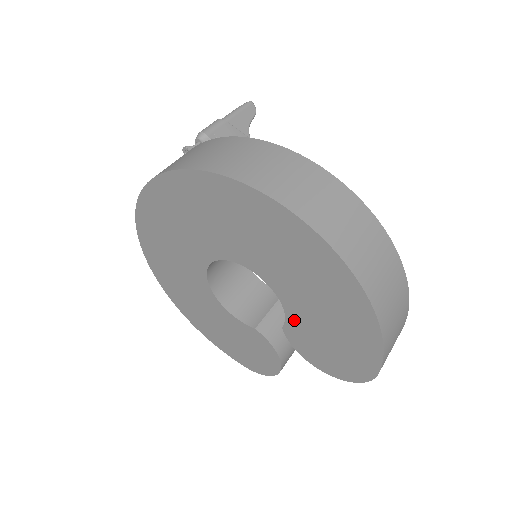
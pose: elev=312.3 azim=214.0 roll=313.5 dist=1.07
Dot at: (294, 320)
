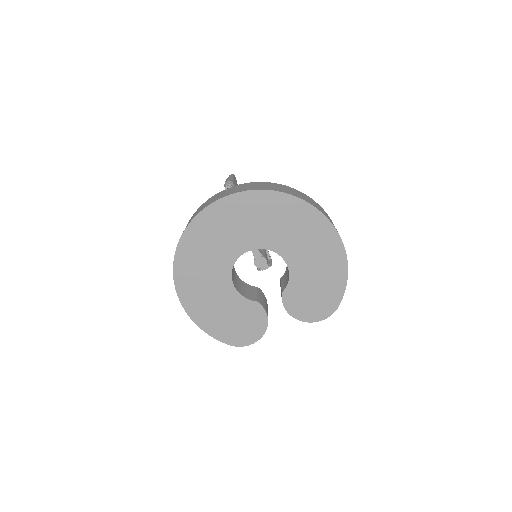
Dot at: (294, 284)
